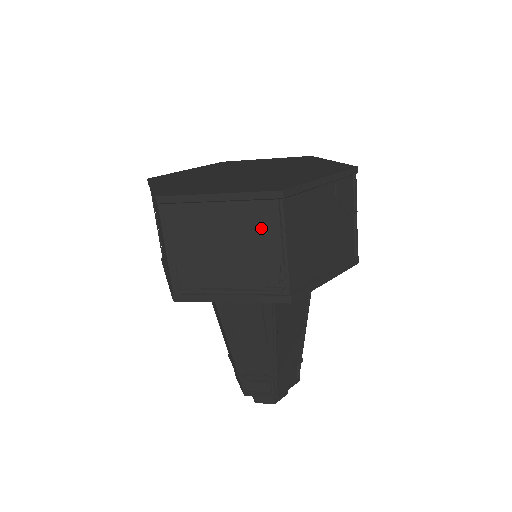
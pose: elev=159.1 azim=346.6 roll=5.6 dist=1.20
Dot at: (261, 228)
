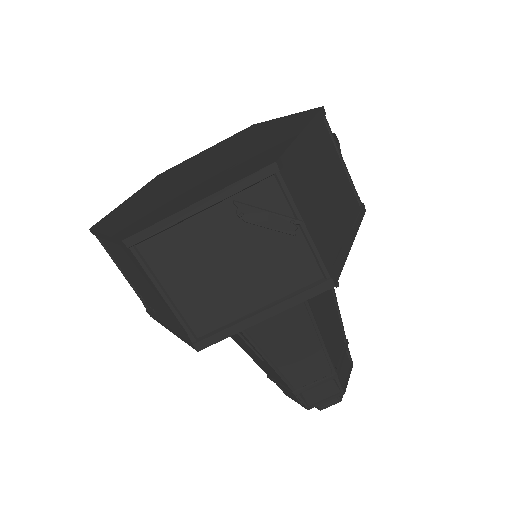
Dot at: (142, 272)
